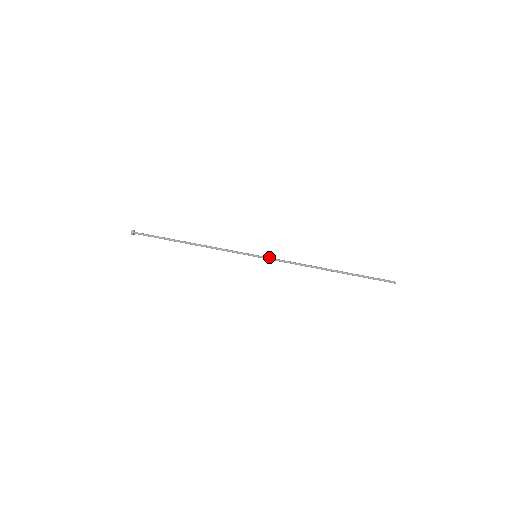
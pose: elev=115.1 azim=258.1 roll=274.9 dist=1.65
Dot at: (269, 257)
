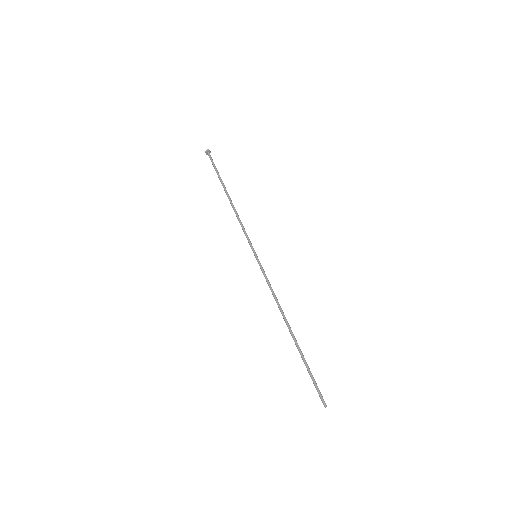
Dot at: (262, 267)
